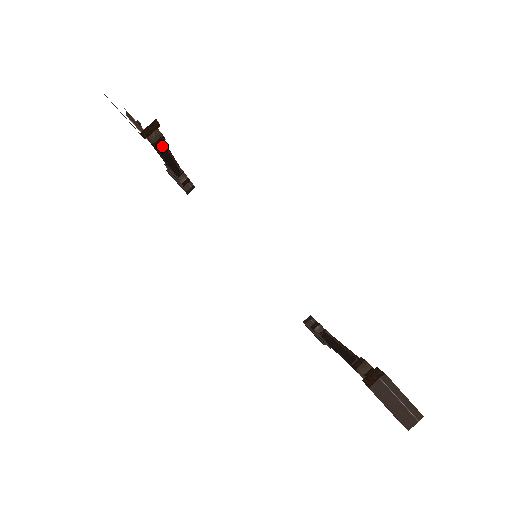
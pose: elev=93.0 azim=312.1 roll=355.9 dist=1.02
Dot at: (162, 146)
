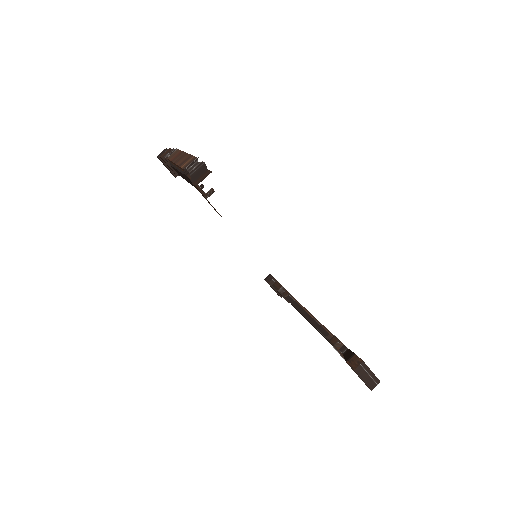
Dot at: occluded
